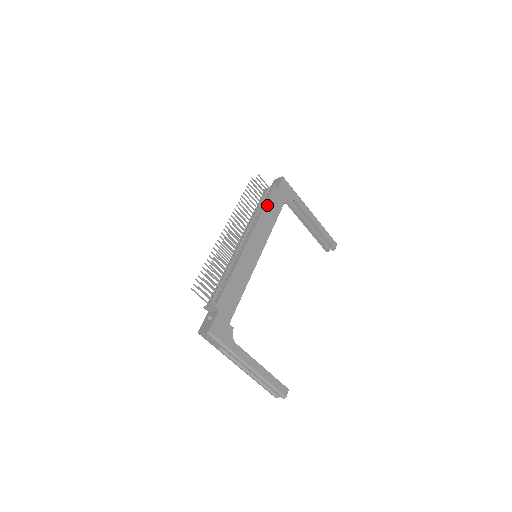
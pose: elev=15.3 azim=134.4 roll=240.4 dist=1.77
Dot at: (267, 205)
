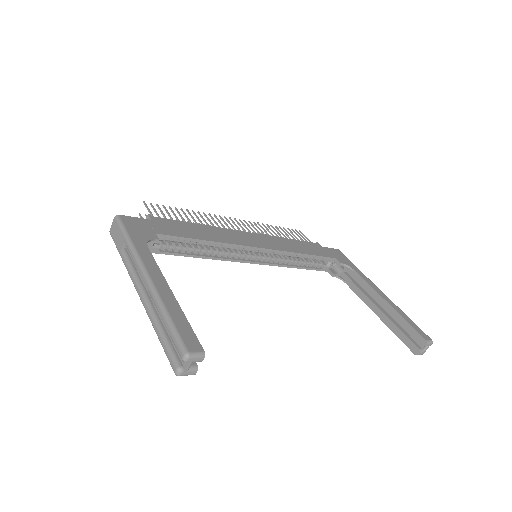
Dot at: (298, 242)
